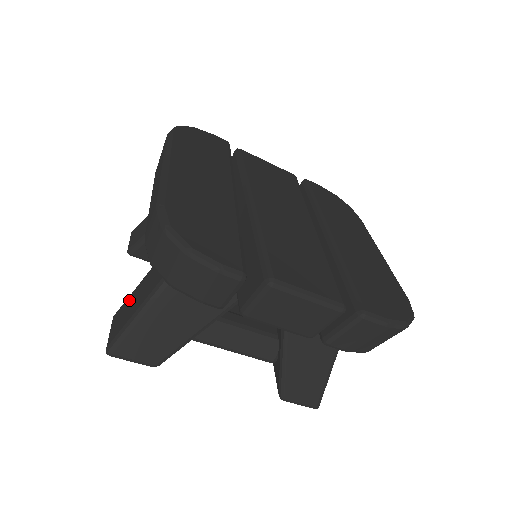
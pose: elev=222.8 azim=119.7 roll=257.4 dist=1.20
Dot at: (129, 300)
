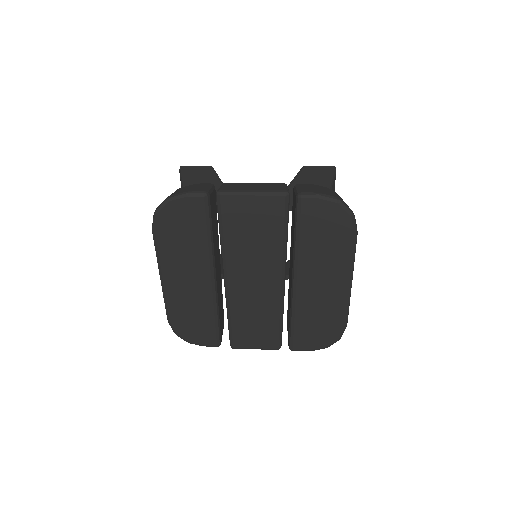
Dot at: occluded
